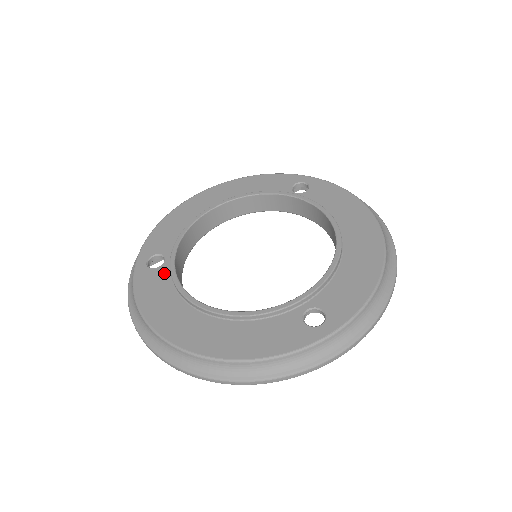
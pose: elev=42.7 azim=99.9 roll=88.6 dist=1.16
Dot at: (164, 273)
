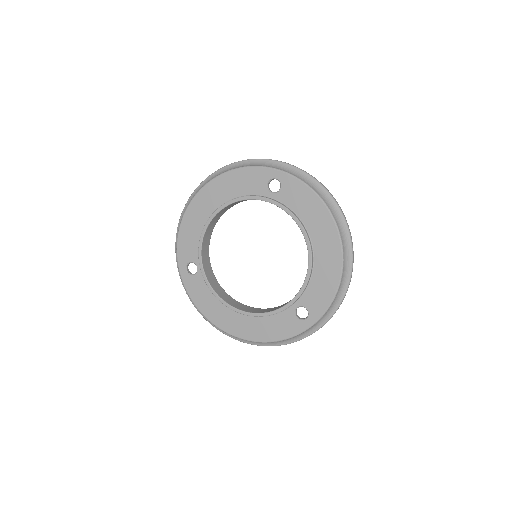
Dot at: (201, 280)
